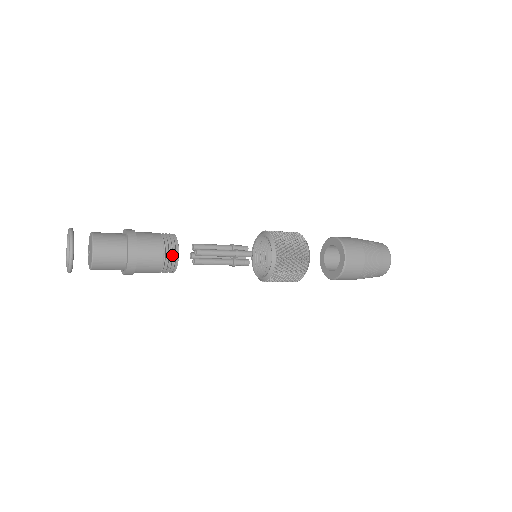
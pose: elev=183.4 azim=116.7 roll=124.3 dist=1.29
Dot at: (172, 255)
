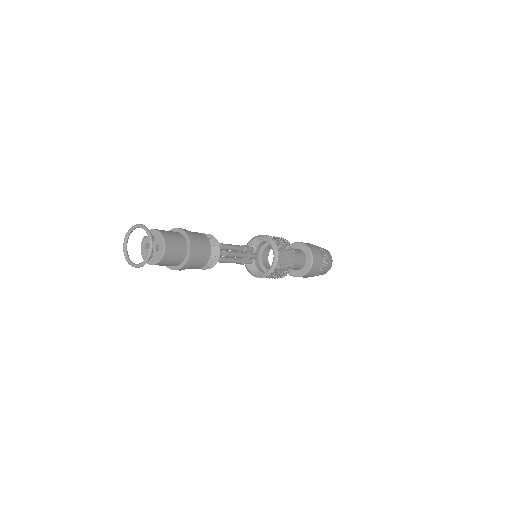
Dot at: (214, 258)
